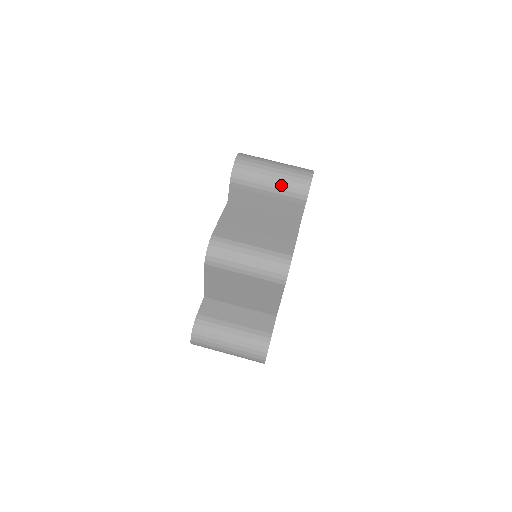
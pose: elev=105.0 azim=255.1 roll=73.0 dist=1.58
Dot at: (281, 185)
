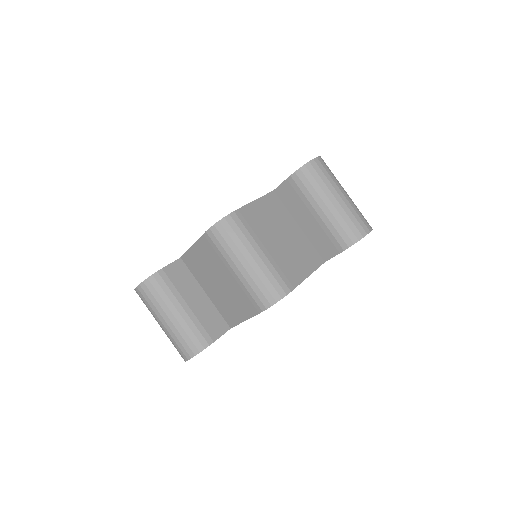
Dot at: (334, 218)
